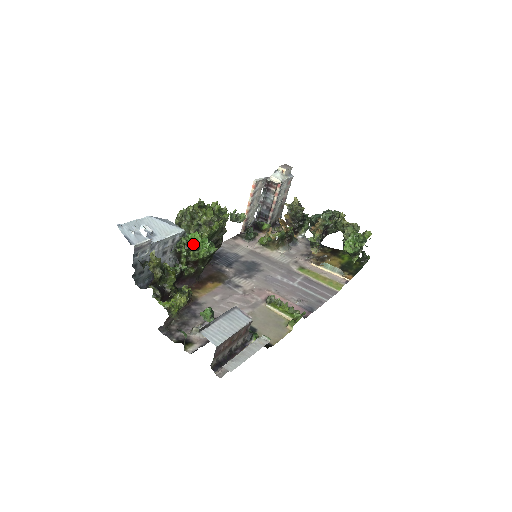
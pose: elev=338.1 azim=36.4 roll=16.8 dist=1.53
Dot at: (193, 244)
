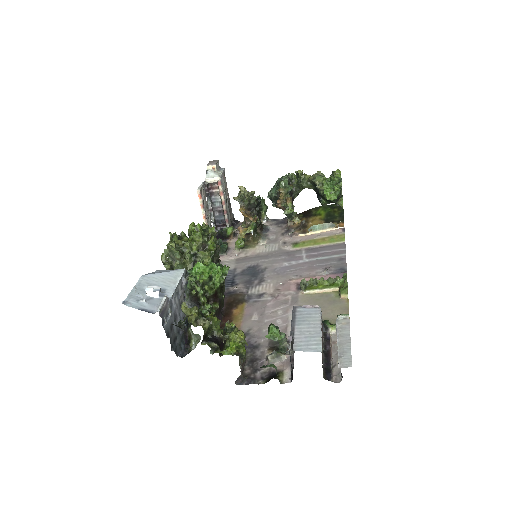
Dot at: (203, 277)
